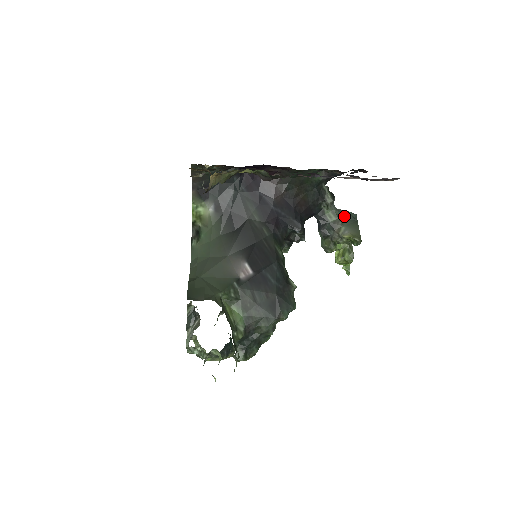
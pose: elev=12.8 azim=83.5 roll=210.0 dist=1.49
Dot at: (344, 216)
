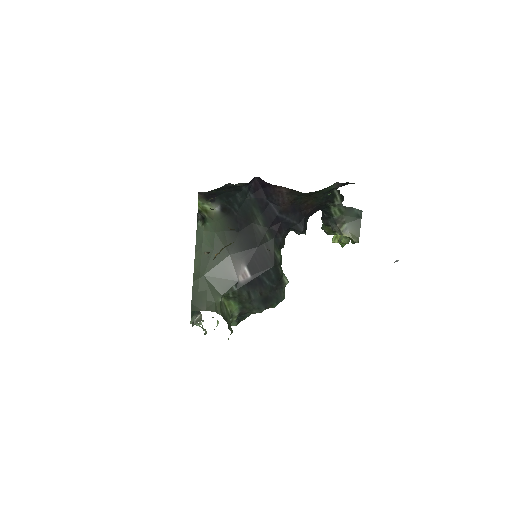
Dot at: (349, 213)
